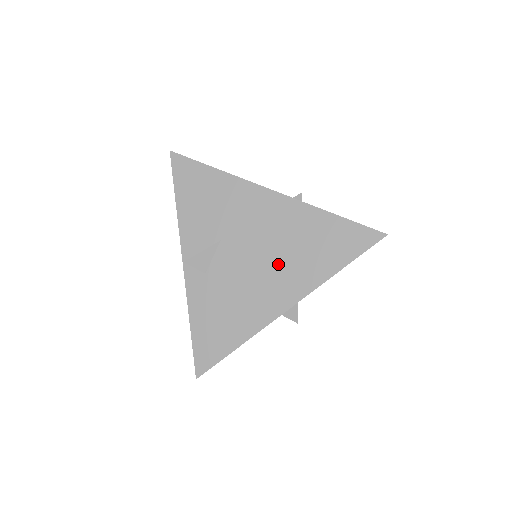
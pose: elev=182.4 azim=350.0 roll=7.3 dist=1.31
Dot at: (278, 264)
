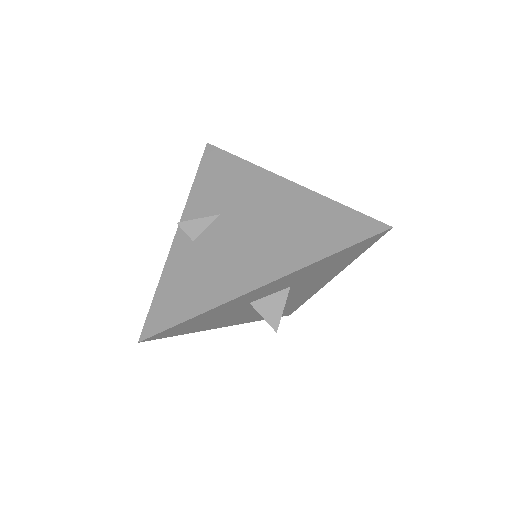
Dot at: (267, 241)
